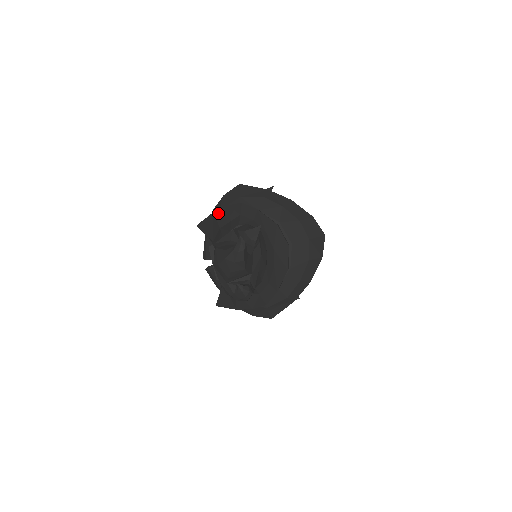
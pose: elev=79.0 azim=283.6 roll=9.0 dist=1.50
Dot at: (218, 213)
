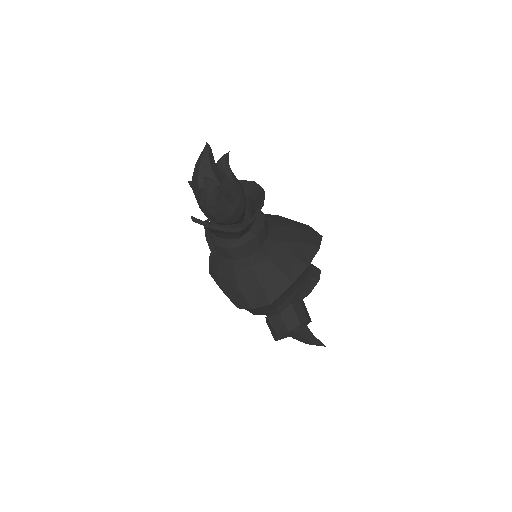
Dot at: occluded
